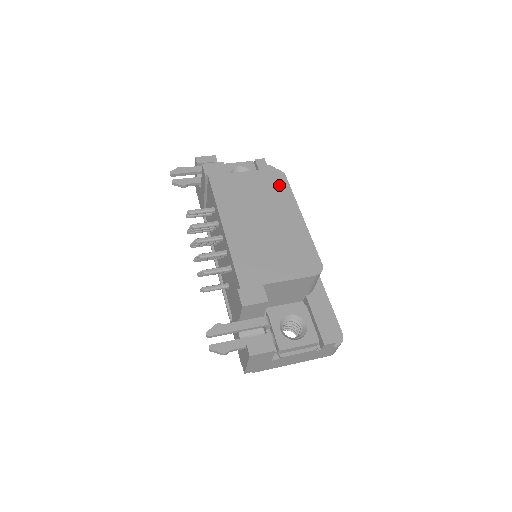
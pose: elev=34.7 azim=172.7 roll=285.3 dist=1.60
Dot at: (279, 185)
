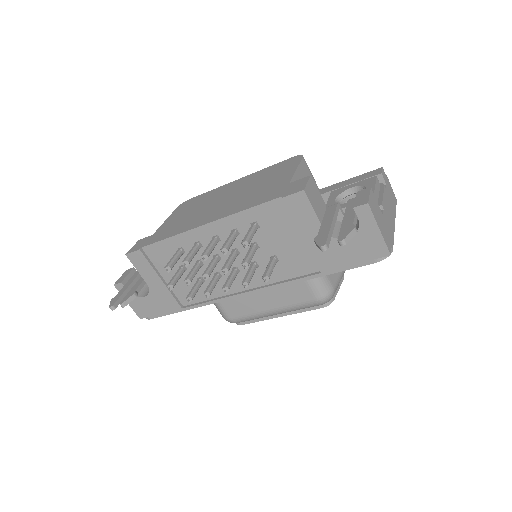
Dot at: (196, 200)
